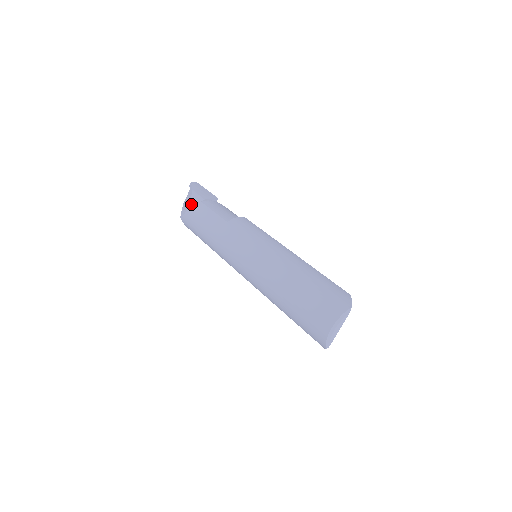
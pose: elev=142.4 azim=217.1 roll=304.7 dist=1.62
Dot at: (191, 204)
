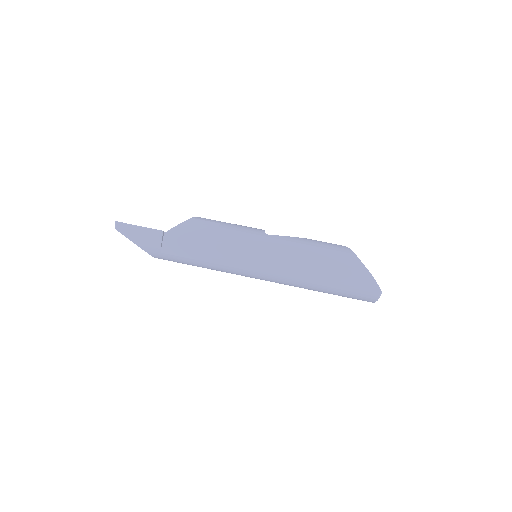
Dot at: (154, 256)
